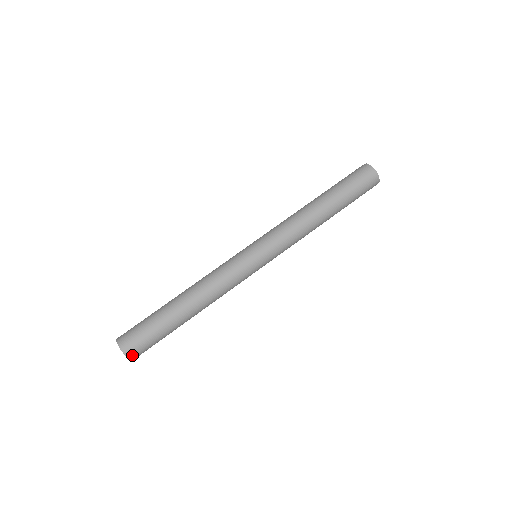
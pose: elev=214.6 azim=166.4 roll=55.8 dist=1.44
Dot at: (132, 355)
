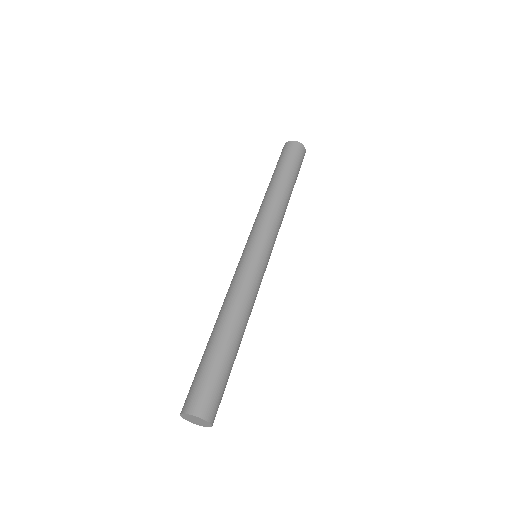
Dot at: (204, 412)
